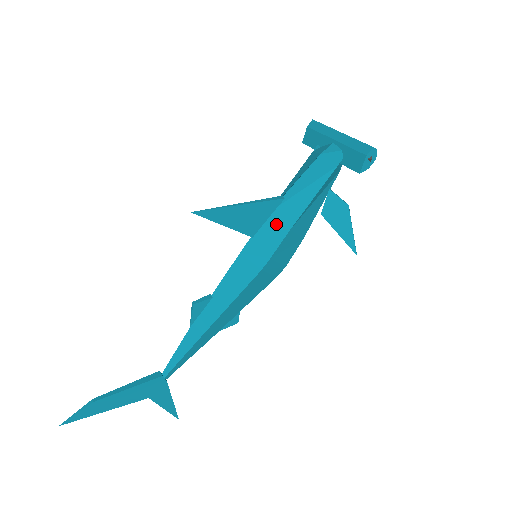
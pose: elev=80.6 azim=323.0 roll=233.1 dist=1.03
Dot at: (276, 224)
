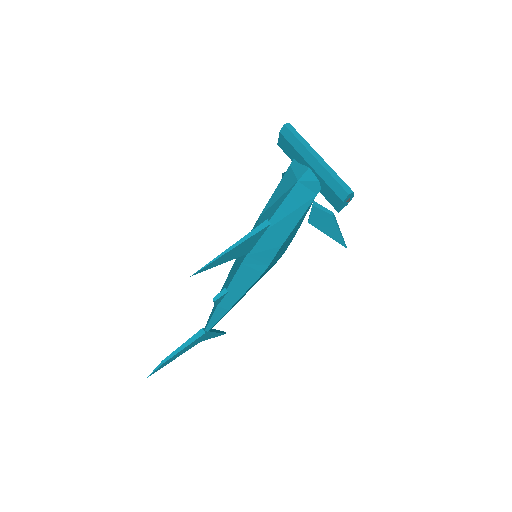
Dot at: (268, 243)
